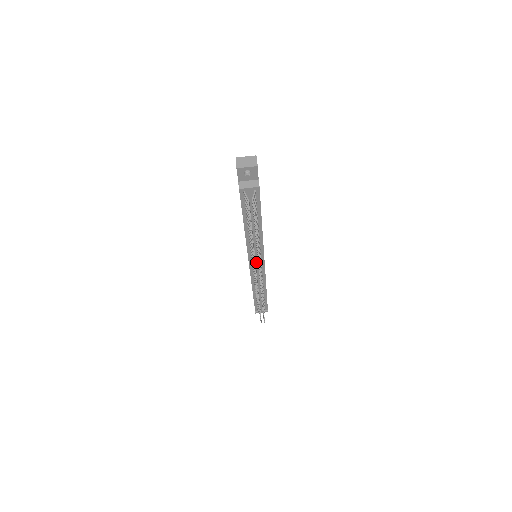
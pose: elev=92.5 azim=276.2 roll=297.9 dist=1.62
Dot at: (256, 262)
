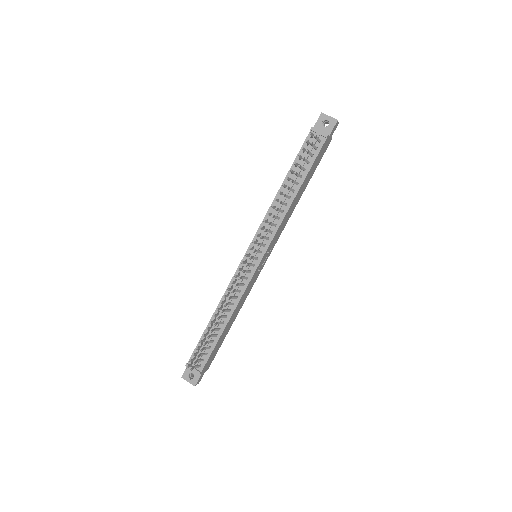
Dot at: occluded
